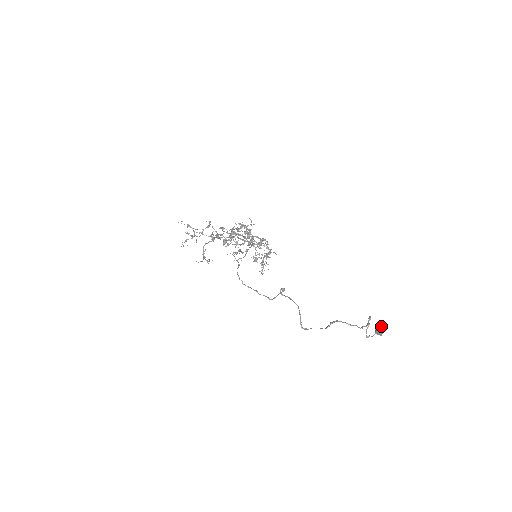
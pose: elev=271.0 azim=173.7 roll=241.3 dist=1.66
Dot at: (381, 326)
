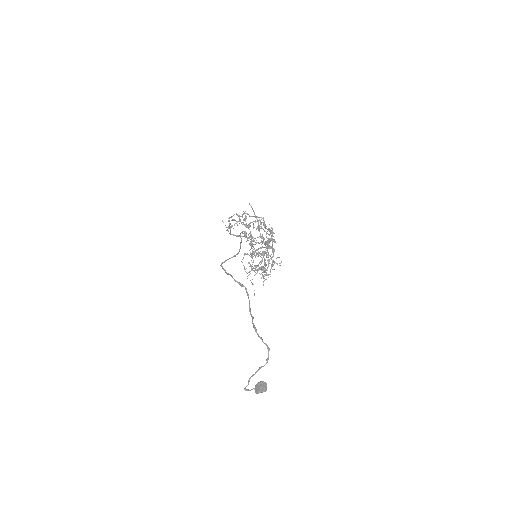
Dot at: (266, 384)
